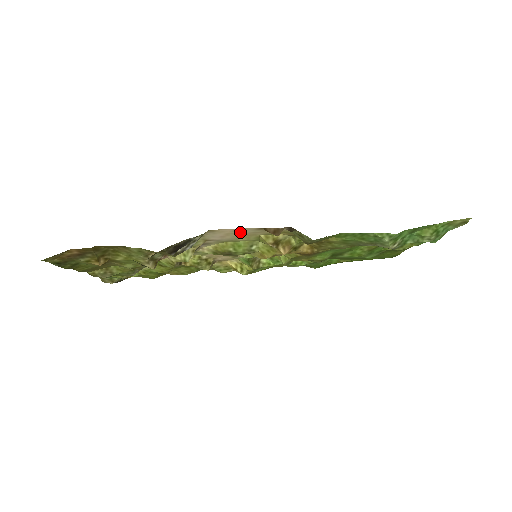
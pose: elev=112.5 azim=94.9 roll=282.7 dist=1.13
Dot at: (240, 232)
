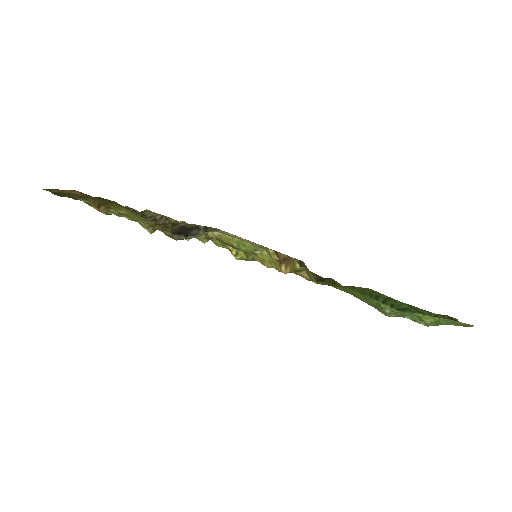
Dot at: occluded
